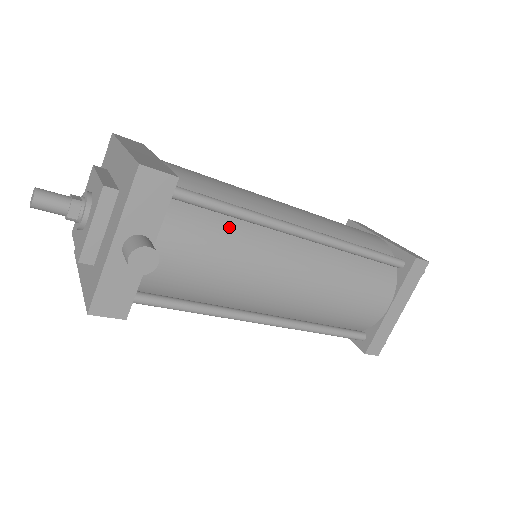
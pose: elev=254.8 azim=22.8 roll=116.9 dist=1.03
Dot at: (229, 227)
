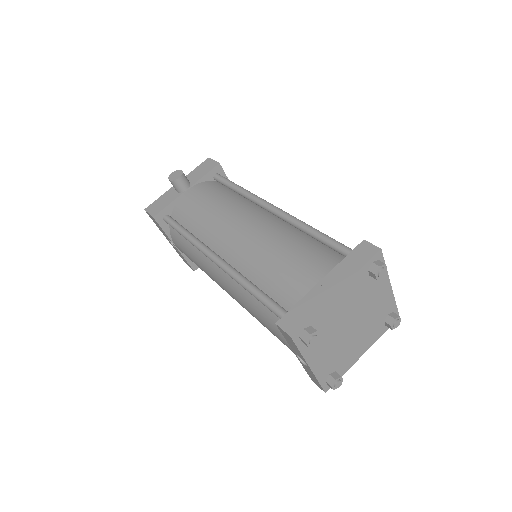
Dot at: (231, 195)
